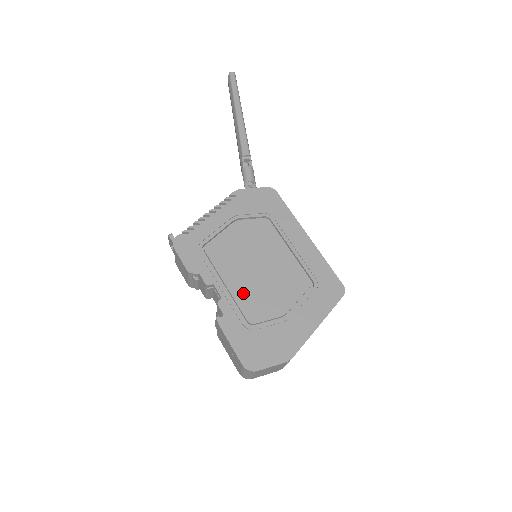
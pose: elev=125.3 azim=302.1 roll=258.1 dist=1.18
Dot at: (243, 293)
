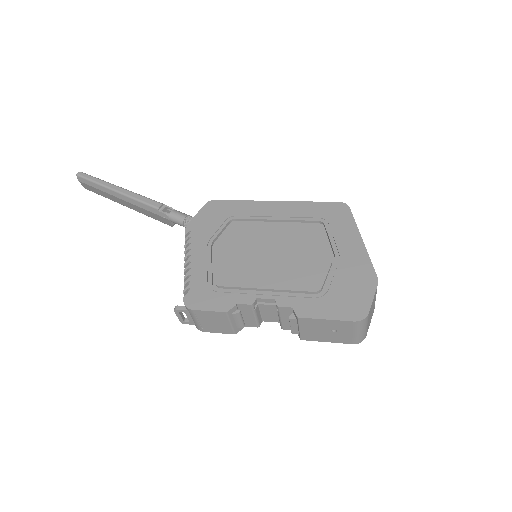
Dot at: (285, 279)
